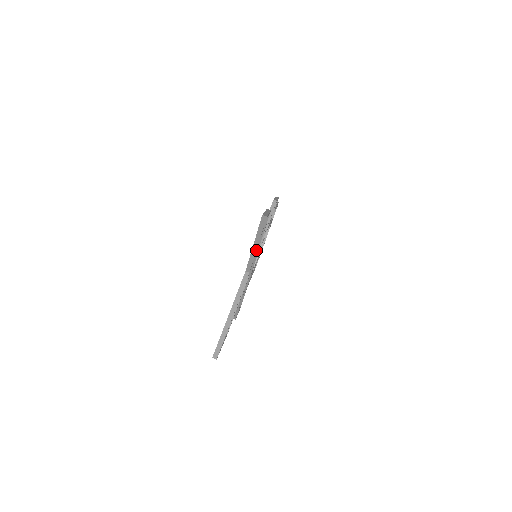
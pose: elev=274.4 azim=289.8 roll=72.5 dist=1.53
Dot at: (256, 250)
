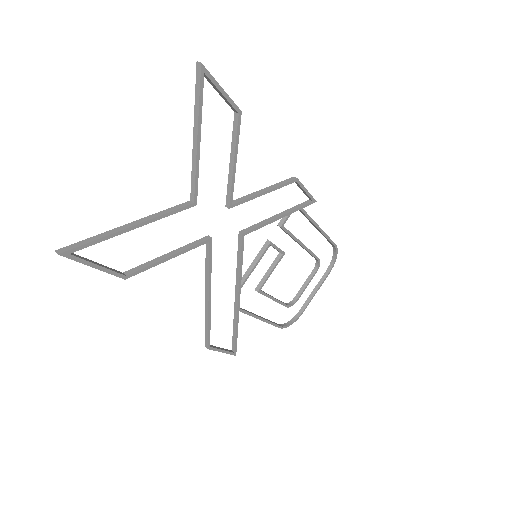
Dot at: (198, 148)
